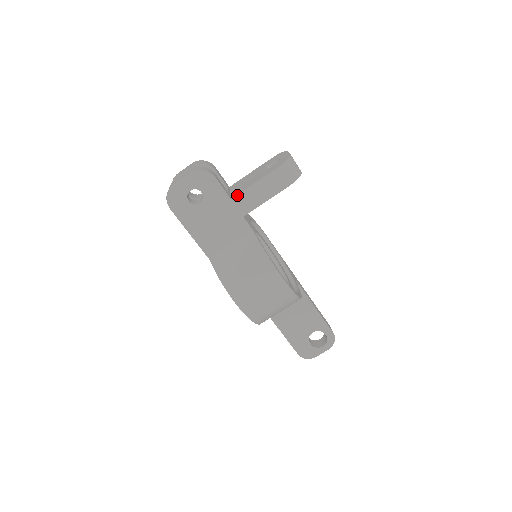
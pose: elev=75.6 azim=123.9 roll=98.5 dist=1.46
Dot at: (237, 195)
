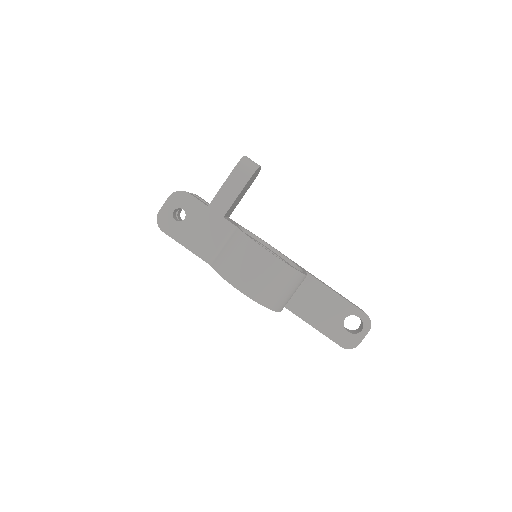
Dot at: (212, 201)
